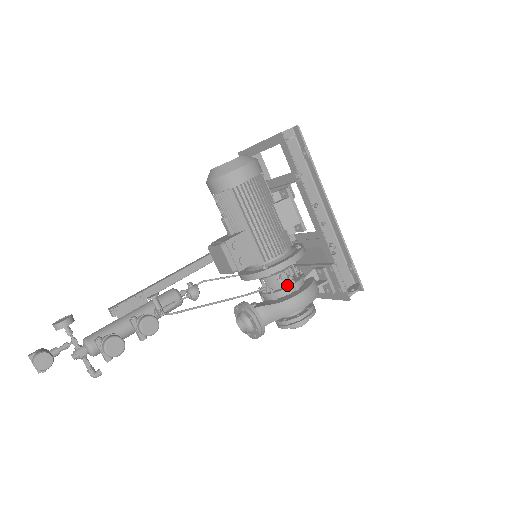
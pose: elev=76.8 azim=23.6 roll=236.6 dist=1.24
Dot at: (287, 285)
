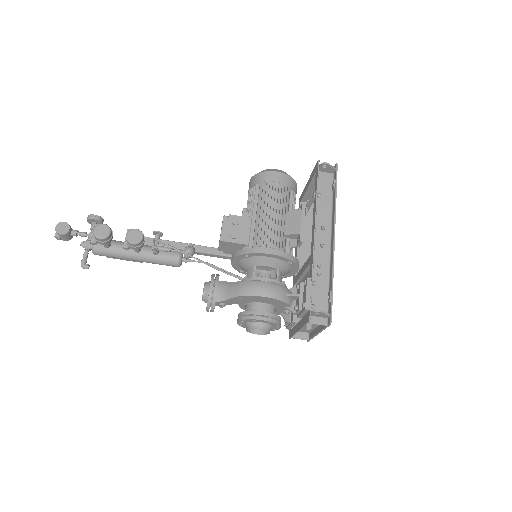
Dot at: (261, 279)
